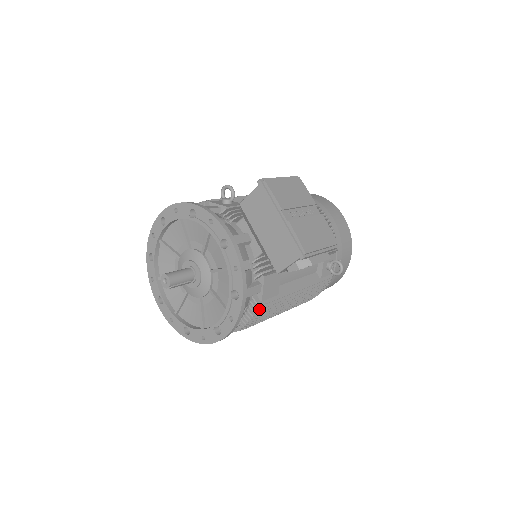
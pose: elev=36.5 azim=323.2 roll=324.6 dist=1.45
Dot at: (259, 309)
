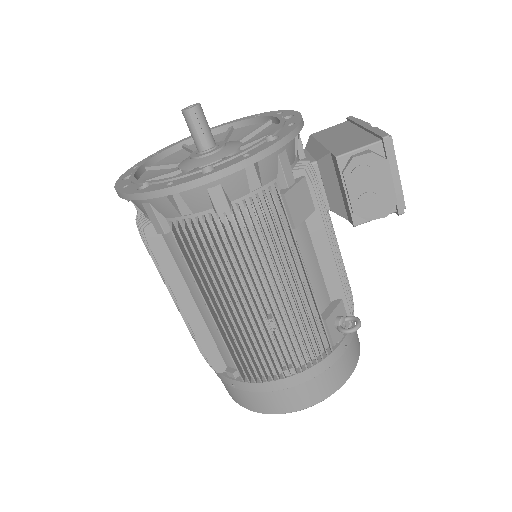
Dot at: occluded
